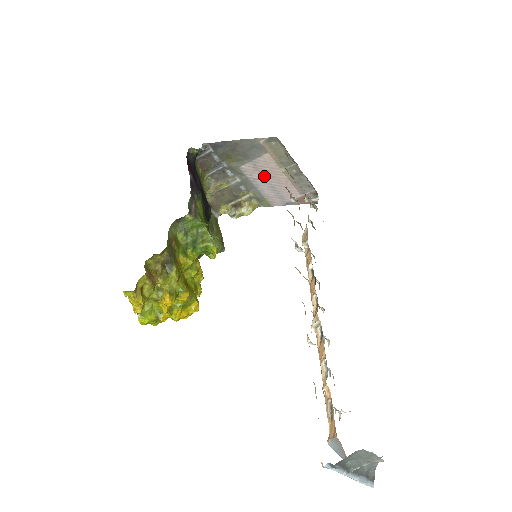
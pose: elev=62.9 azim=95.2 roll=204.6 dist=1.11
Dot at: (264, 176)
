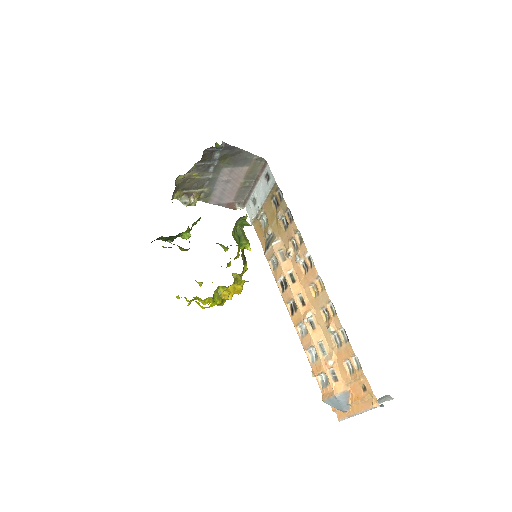
Dot at: (228, 180)
